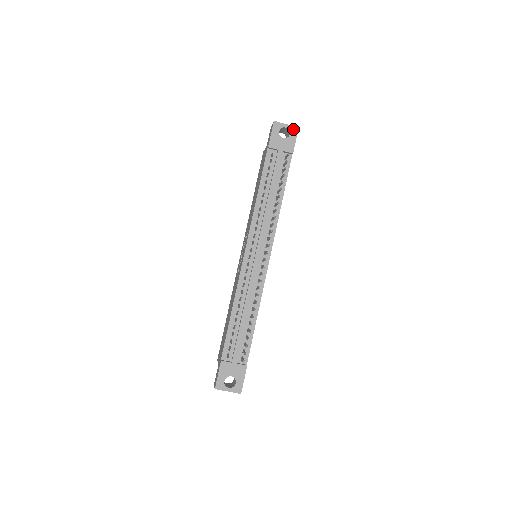
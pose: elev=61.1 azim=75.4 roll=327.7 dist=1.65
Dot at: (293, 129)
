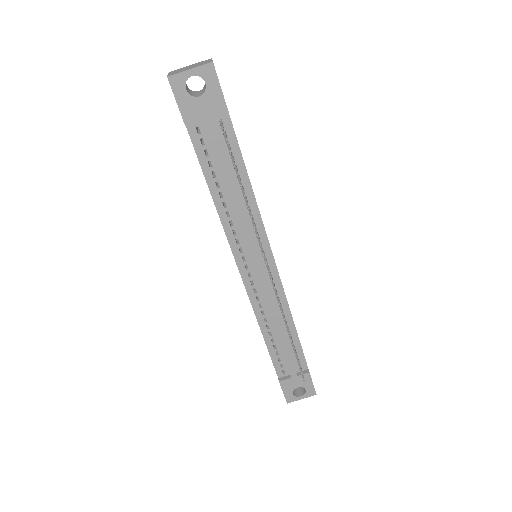
Dot at: (205, 71)
